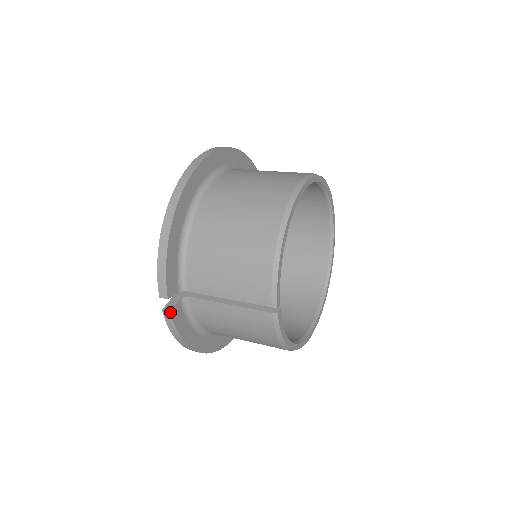
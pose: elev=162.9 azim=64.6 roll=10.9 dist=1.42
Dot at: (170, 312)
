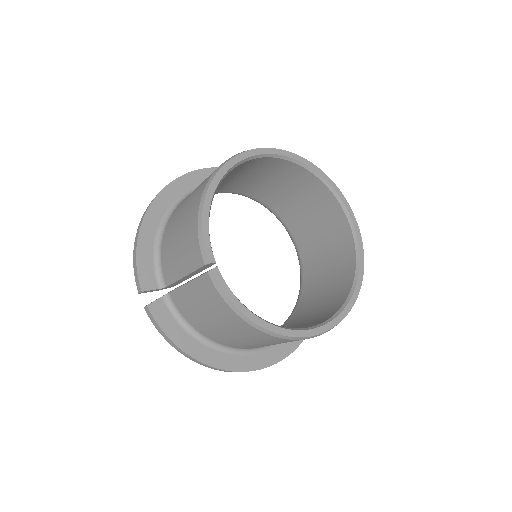
Dot at: (147, 306)
